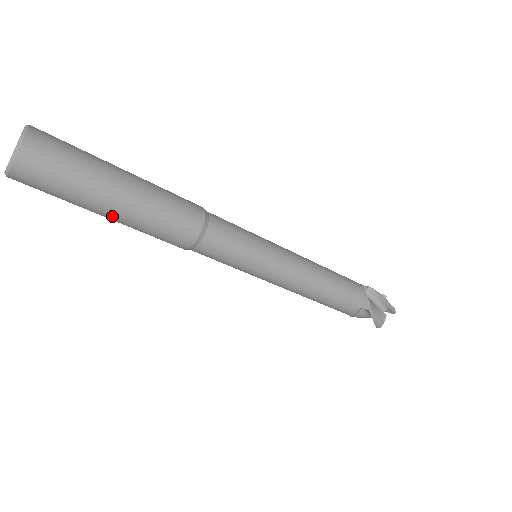
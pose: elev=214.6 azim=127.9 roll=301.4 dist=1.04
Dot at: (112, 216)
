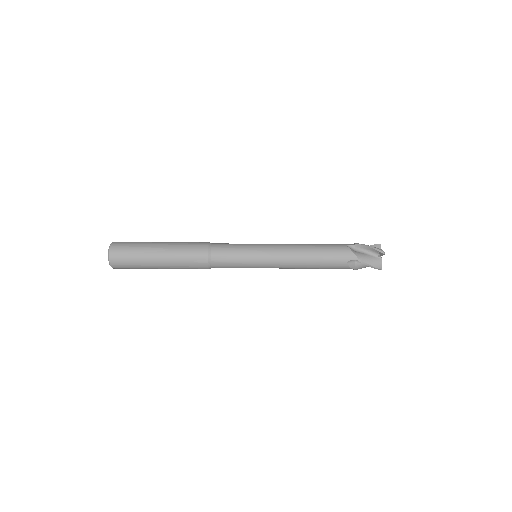
Dot at: occluded
